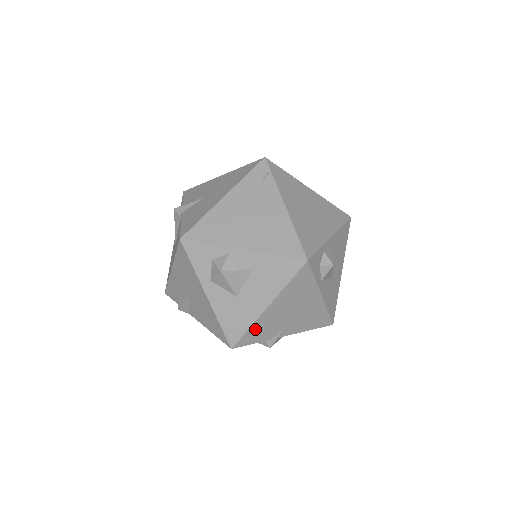
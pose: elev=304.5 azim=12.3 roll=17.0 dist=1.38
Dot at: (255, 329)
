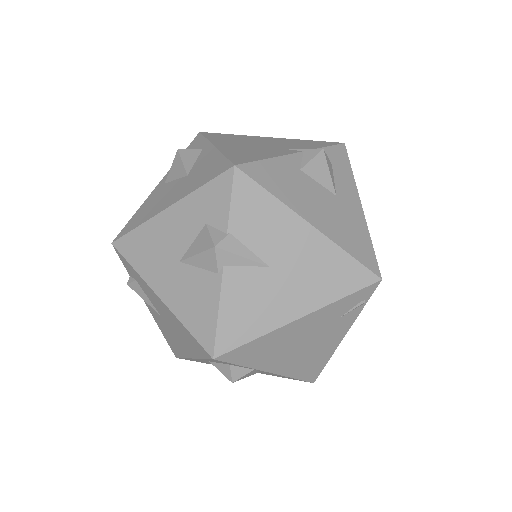
Dot at: occluded
